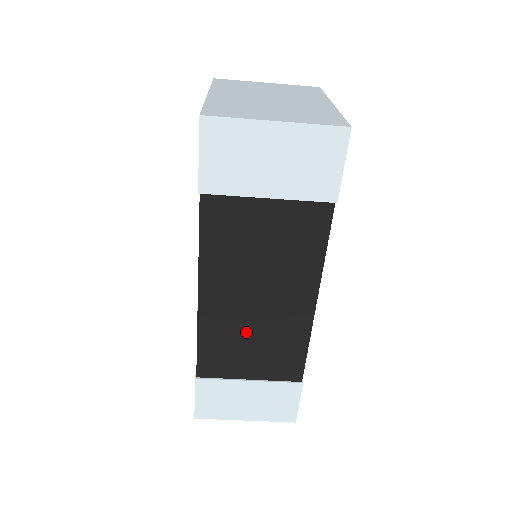
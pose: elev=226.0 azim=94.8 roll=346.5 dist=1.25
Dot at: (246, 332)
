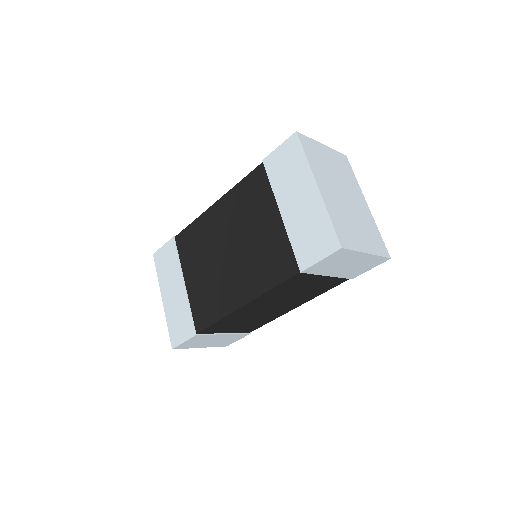
Dot at: (249, 317)
